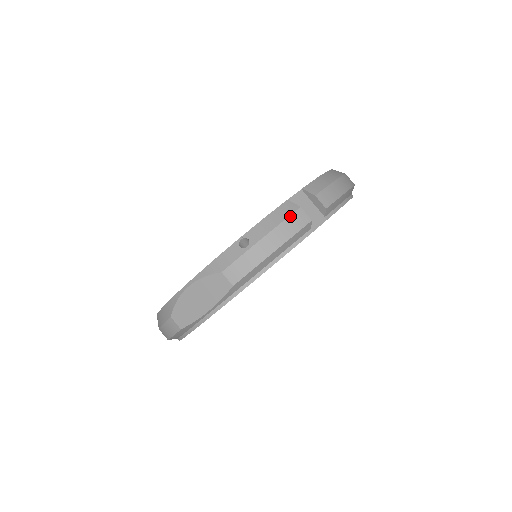
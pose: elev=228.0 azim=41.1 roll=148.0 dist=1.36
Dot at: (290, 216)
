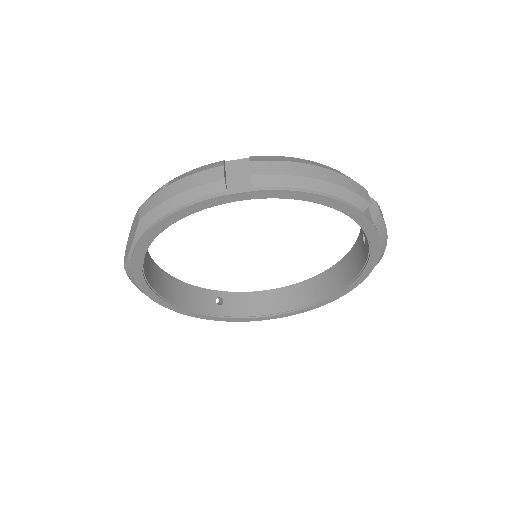
Dot at: (207, 170)
